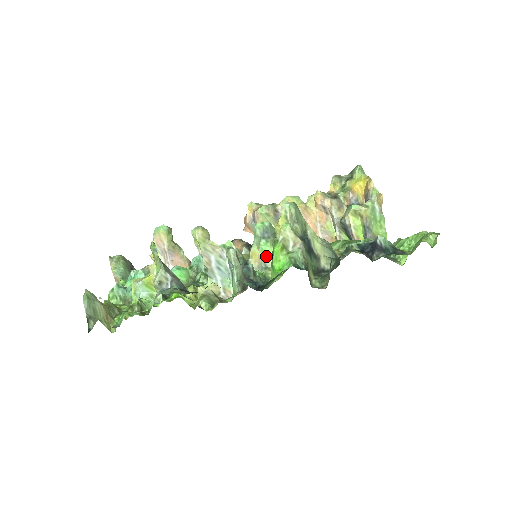
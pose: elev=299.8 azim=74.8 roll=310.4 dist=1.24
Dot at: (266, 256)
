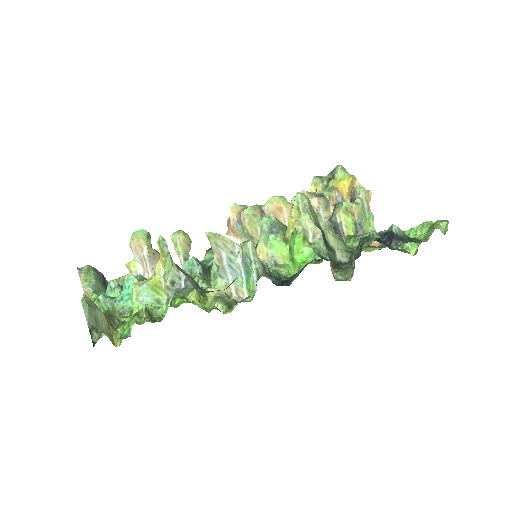
Dot at: (275, 252)
